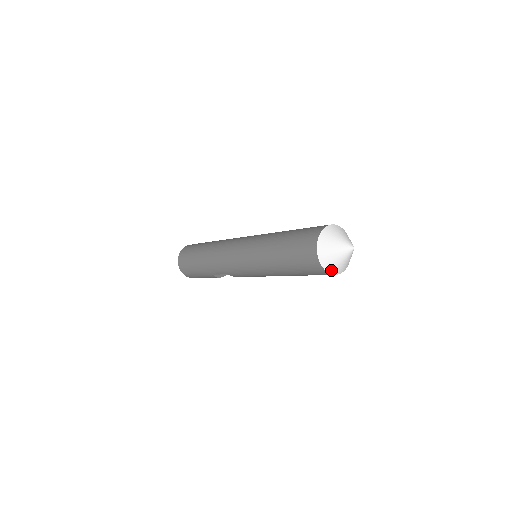
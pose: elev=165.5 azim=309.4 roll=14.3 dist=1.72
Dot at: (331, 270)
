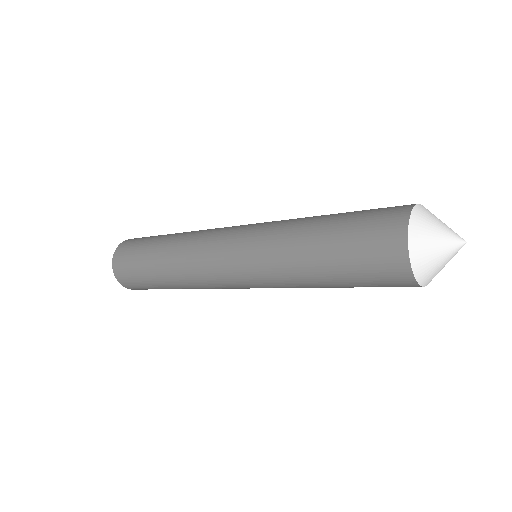
Dot at: (430, 281)
